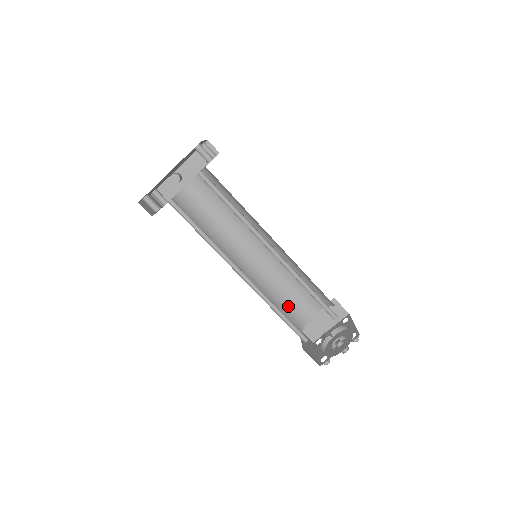
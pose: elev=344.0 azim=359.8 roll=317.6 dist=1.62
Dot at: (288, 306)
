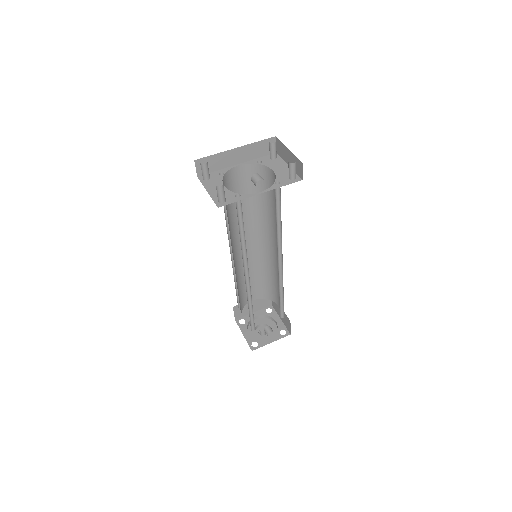
Dot at: (241, 293)
